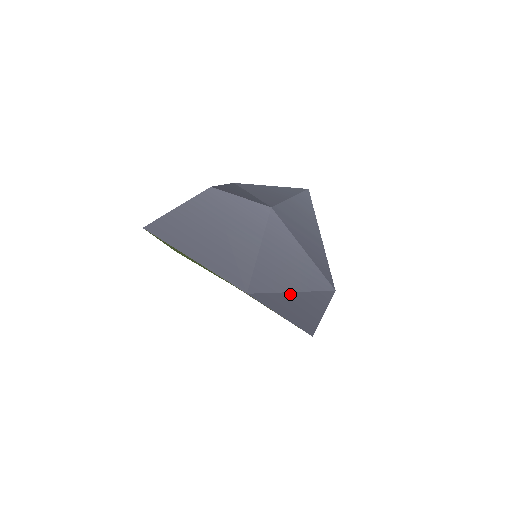
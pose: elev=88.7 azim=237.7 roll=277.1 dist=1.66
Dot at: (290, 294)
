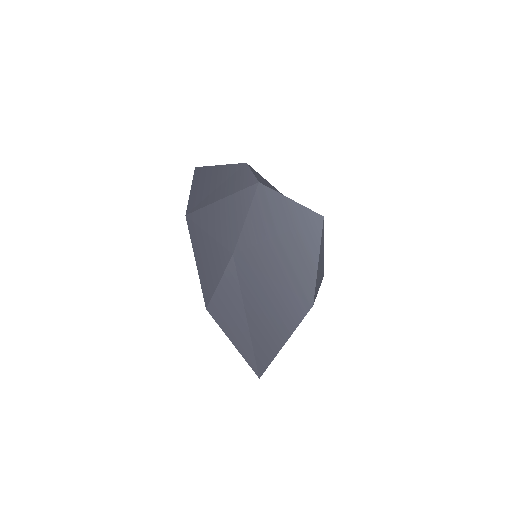
Dot at: (206, 235)
